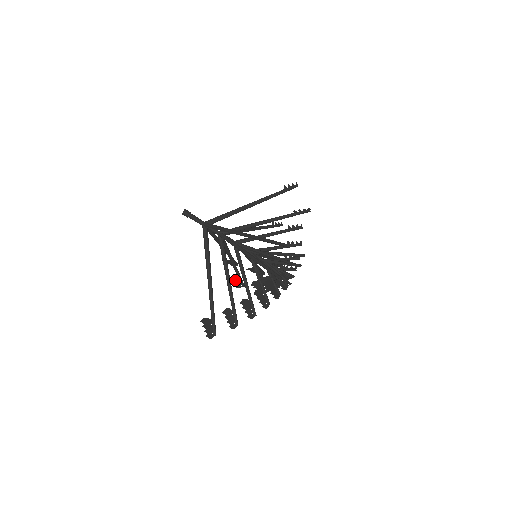
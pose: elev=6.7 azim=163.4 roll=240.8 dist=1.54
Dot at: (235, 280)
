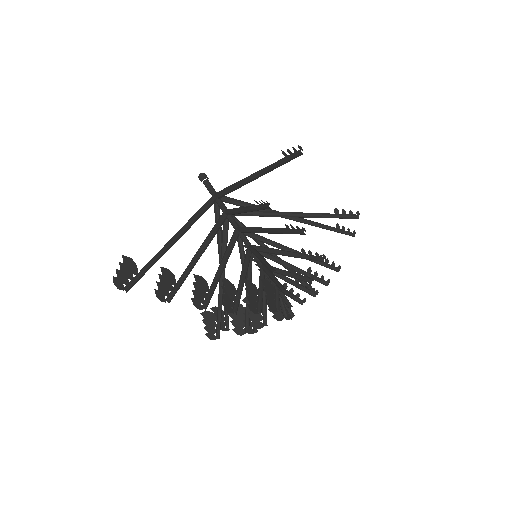
Dot at: (211, 318)
